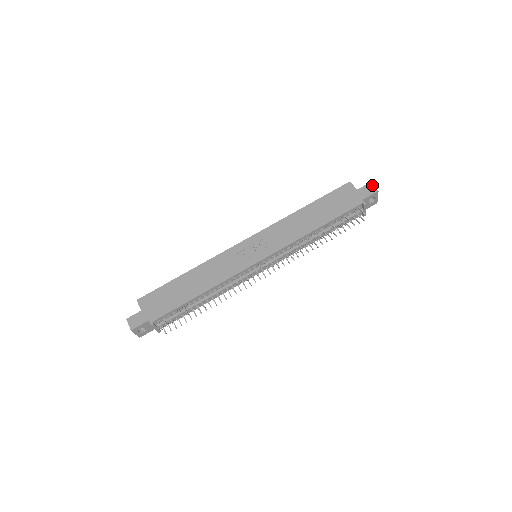
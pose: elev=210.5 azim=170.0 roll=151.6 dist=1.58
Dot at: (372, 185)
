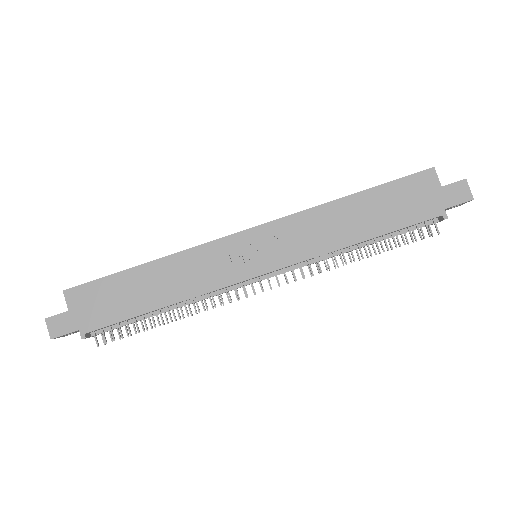
Dot at: (467, 185)
